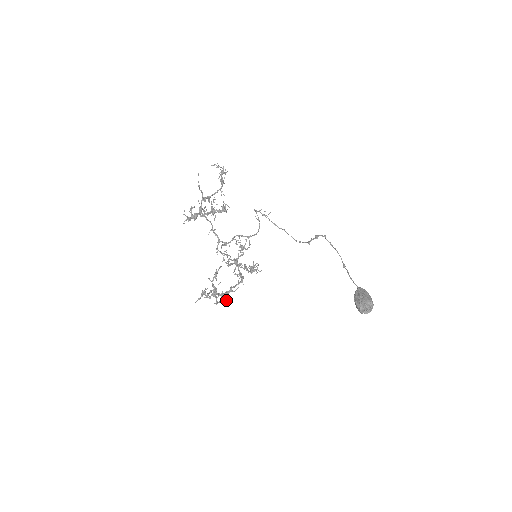
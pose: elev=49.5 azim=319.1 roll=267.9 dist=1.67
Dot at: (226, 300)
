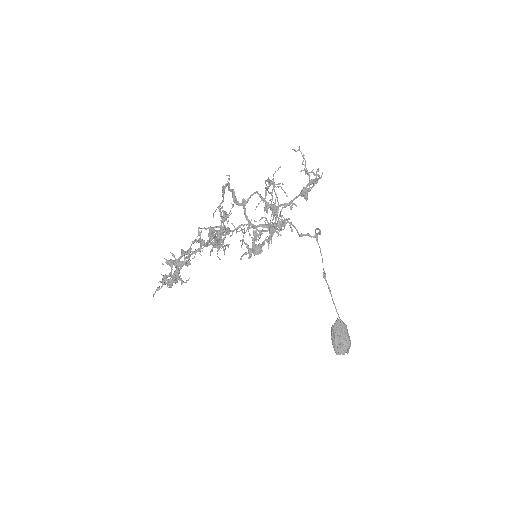
Dot at: occluded
